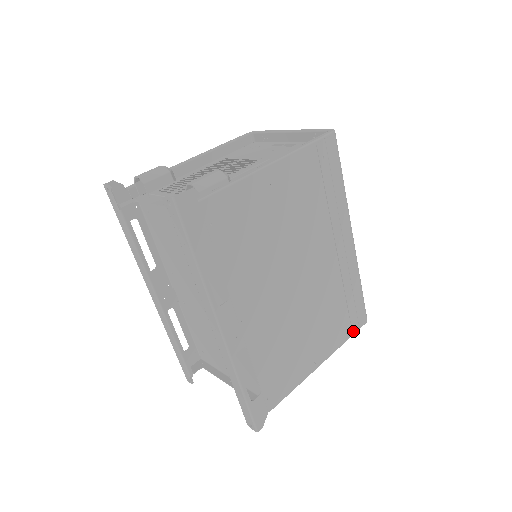
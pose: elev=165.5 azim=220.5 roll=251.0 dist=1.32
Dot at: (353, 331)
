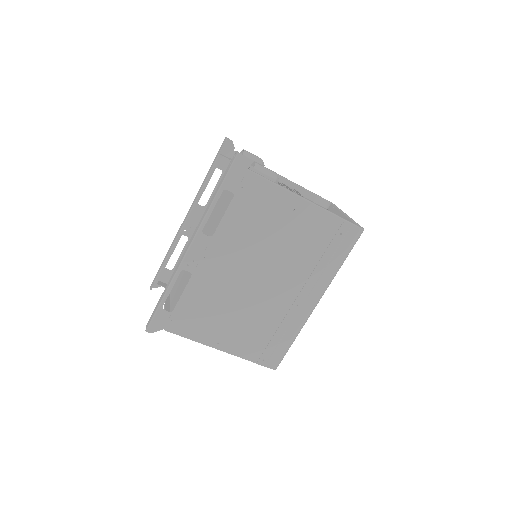
Dot at: (259, 361)
